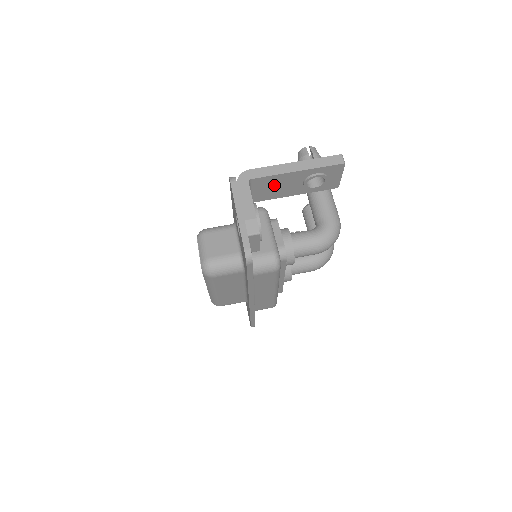
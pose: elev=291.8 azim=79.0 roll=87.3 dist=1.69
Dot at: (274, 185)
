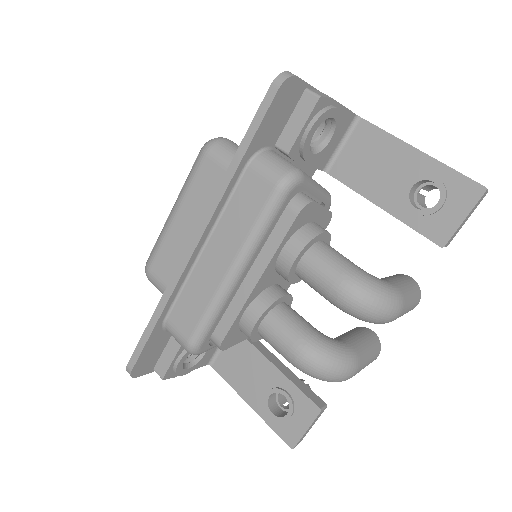
Dot at: (374, 157)
